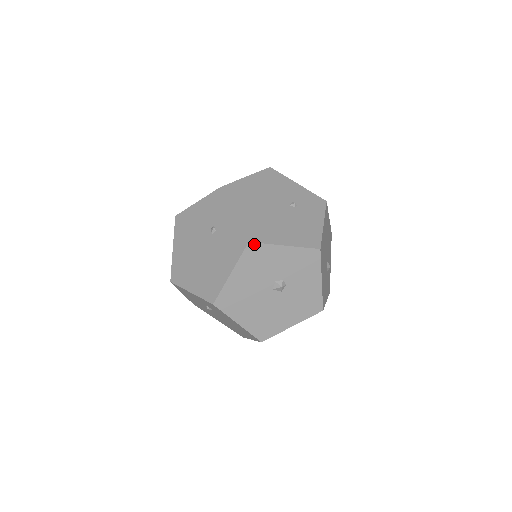
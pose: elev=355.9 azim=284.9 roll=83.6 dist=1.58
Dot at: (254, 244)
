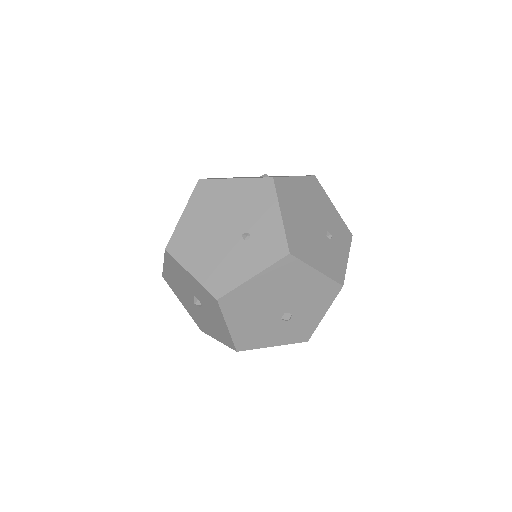
Dot at: (169, 254)
